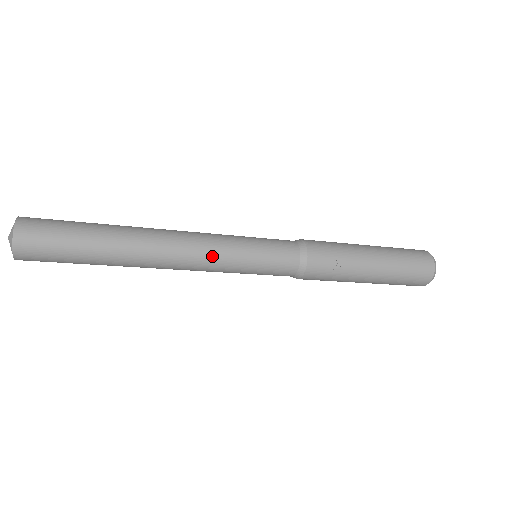
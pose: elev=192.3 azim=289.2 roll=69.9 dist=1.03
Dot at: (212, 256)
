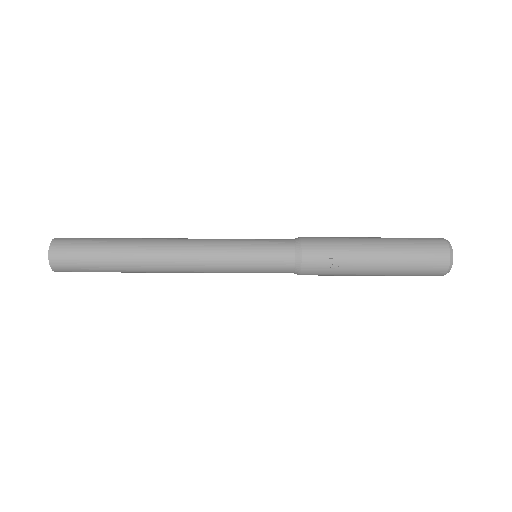
Dot at: (209, 262)
